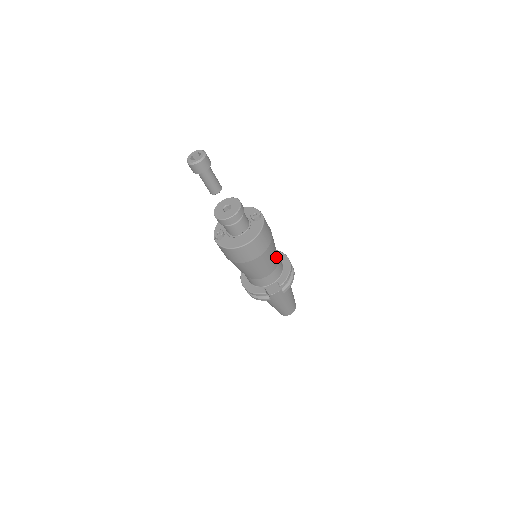
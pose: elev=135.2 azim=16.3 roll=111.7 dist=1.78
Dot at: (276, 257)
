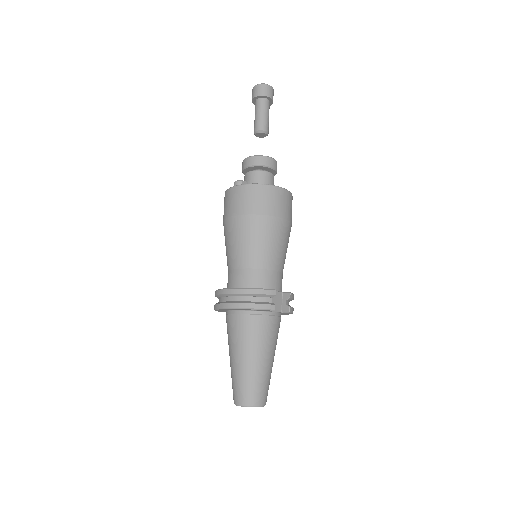
Dot at: occluded
